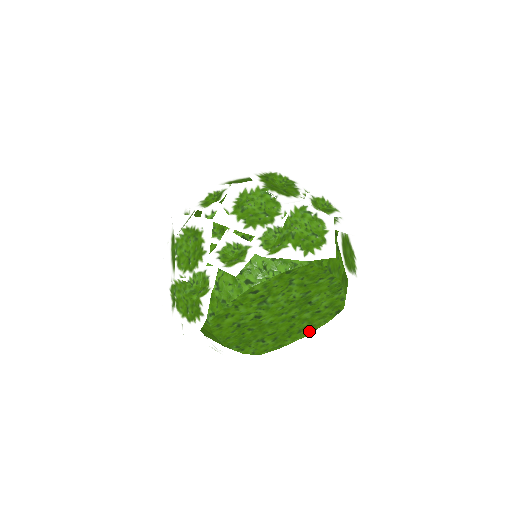
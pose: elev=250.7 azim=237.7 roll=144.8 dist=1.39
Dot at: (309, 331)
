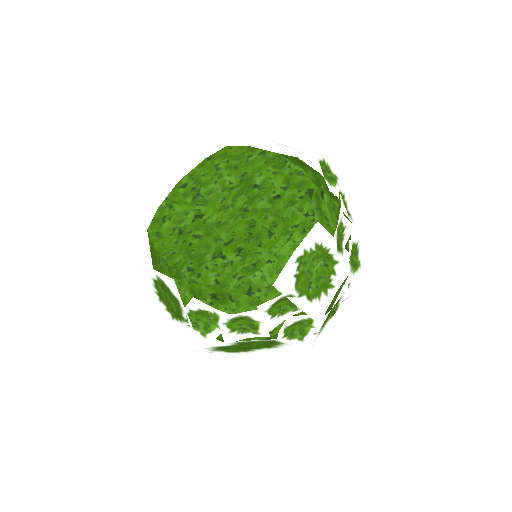
Dot at: (287, 232)
